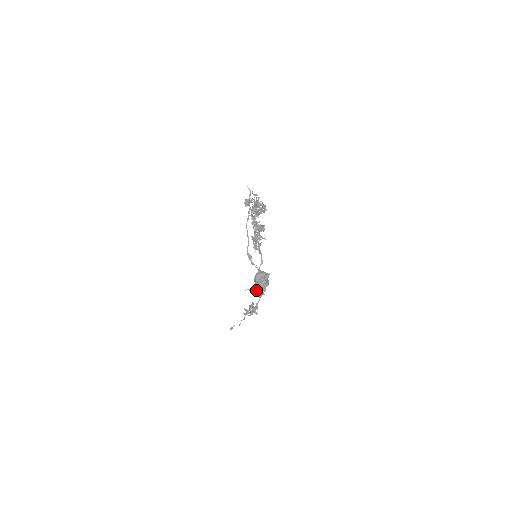
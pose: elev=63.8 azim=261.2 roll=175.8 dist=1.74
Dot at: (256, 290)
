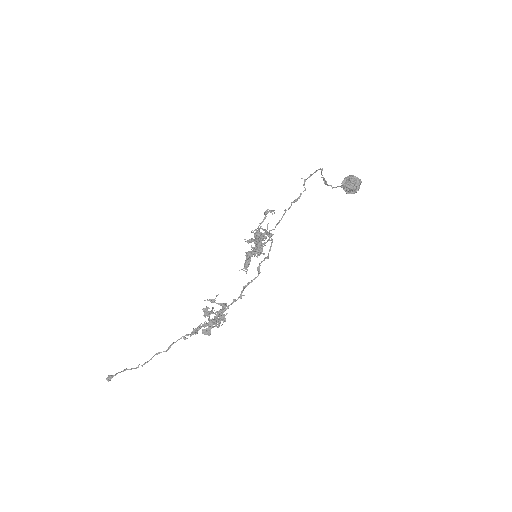
Dot at: occluded
